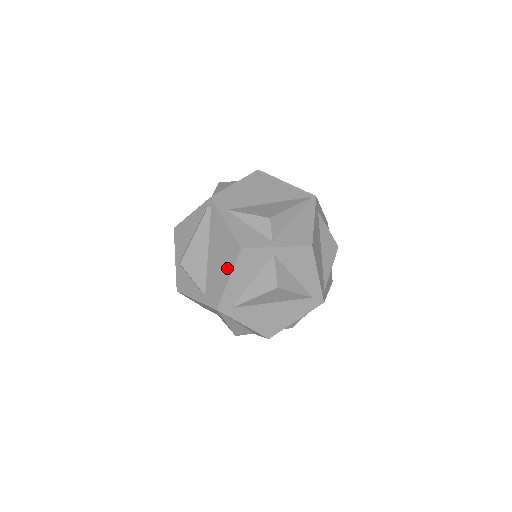
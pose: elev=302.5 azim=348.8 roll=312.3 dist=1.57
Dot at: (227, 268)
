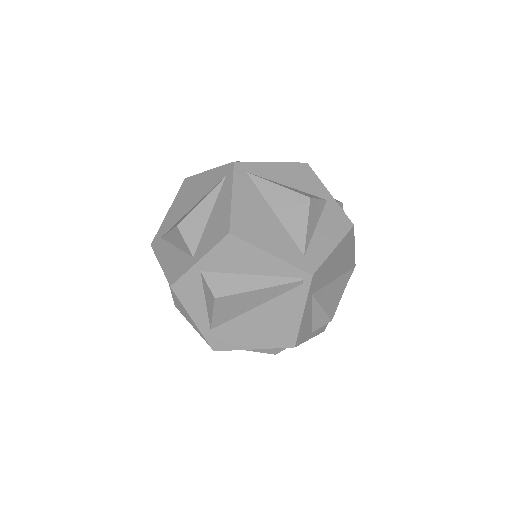
Dot at: (262, 342)
